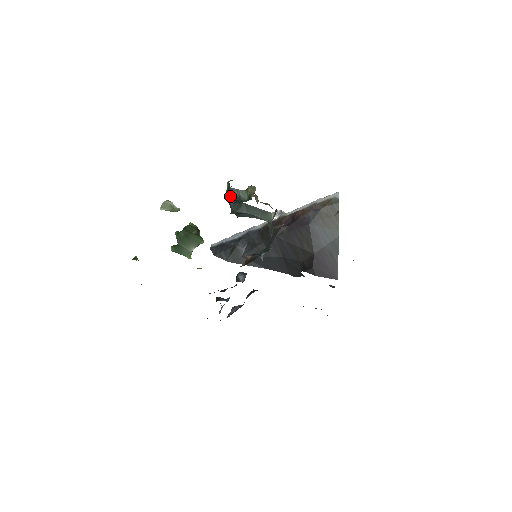
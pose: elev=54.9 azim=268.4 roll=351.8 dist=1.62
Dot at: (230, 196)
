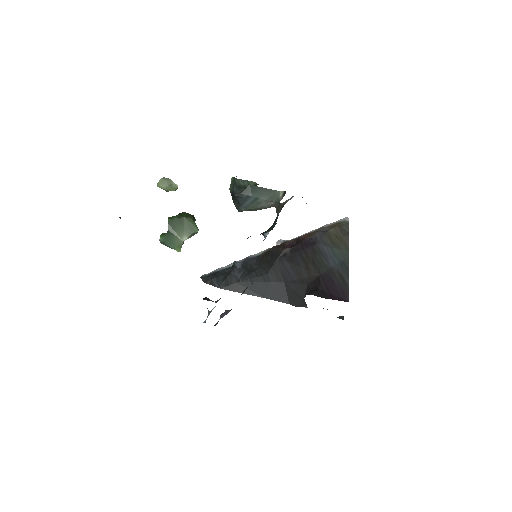
Dot at: (234, 186)
